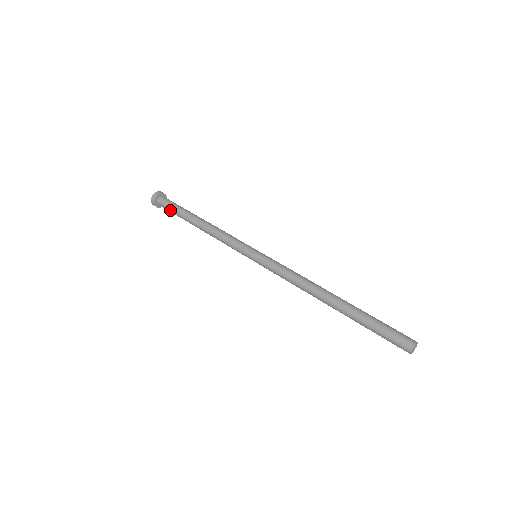
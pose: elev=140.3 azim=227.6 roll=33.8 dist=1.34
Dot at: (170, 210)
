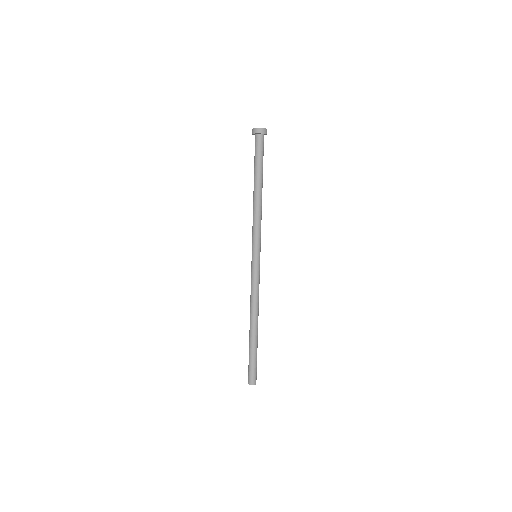
Dot at: (255, 154)
